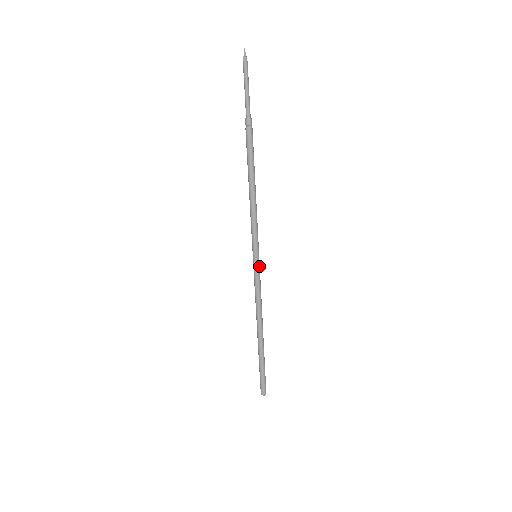
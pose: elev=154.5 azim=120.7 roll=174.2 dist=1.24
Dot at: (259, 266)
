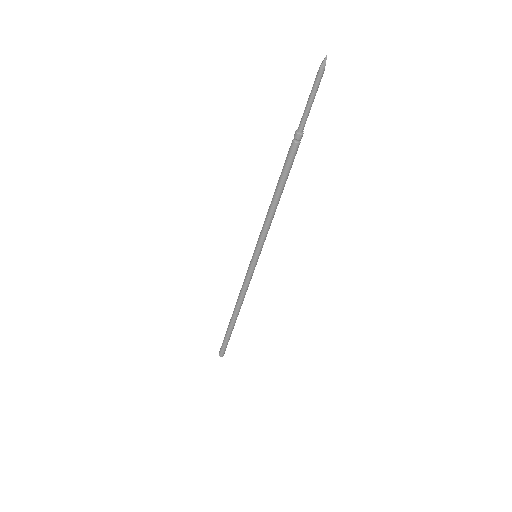
Dot at: occluded
